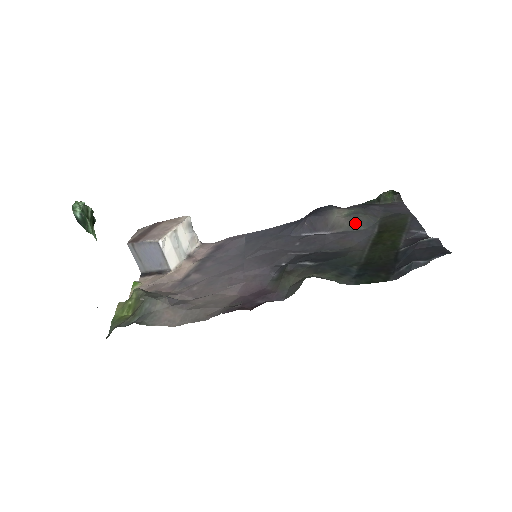
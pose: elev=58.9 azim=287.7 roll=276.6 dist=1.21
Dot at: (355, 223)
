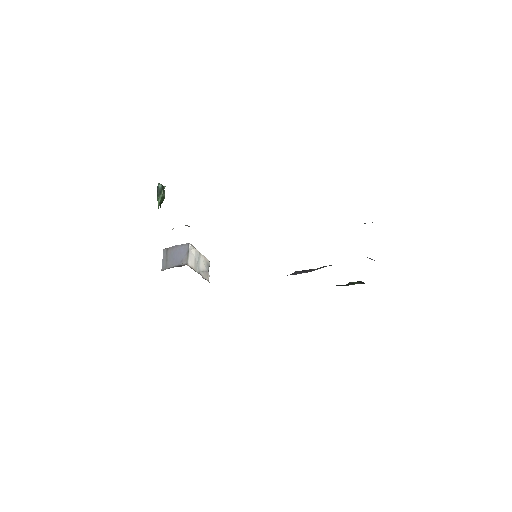
Dot at: (329, 265)
